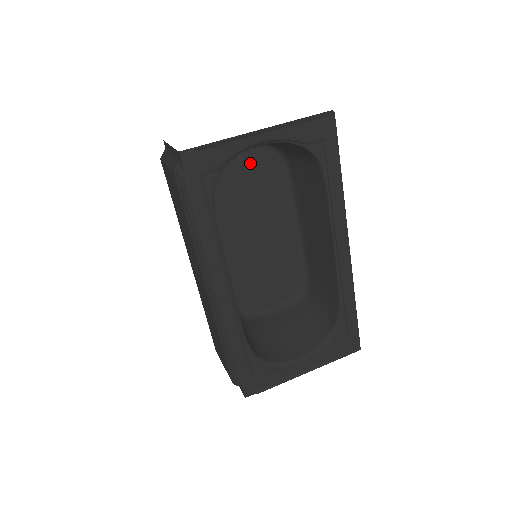
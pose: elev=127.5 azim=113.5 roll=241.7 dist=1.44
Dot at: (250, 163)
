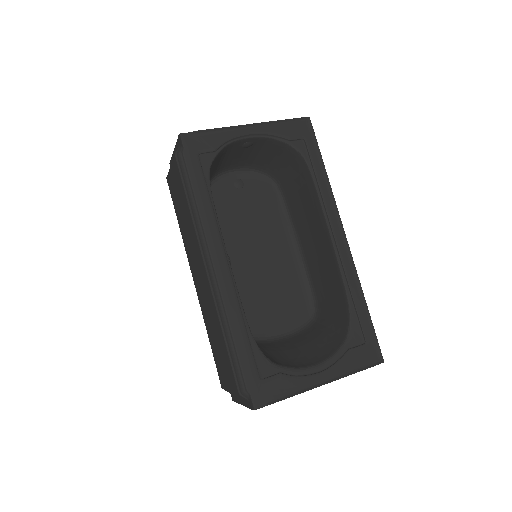
Dot at: (246, 187)
